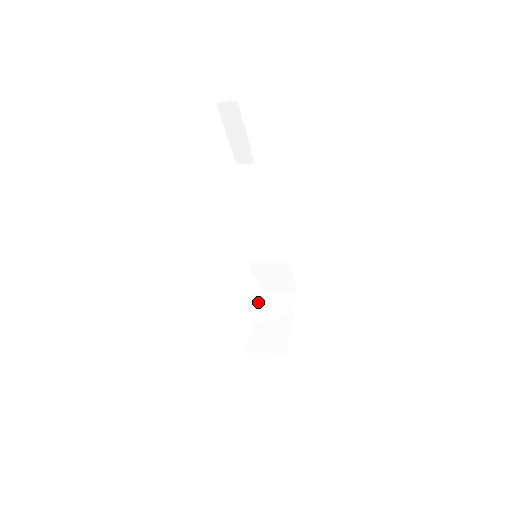
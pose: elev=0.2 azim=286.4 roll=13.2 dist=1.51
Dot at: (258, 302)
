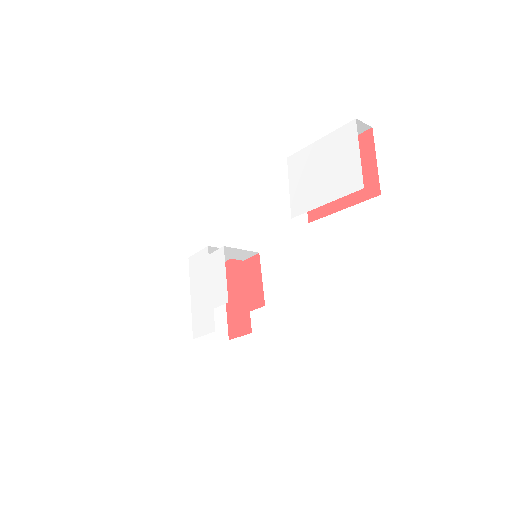
Dot at: (190, 273)
